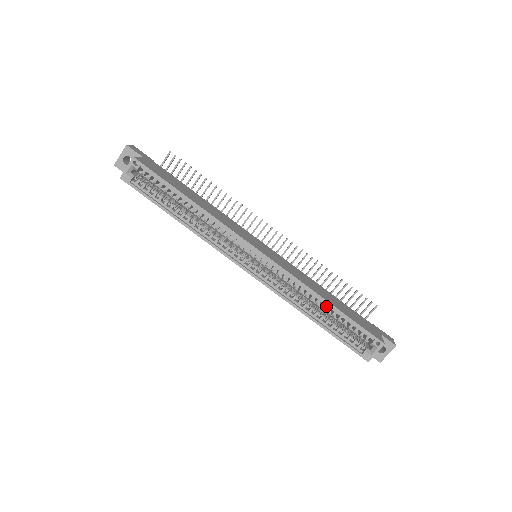
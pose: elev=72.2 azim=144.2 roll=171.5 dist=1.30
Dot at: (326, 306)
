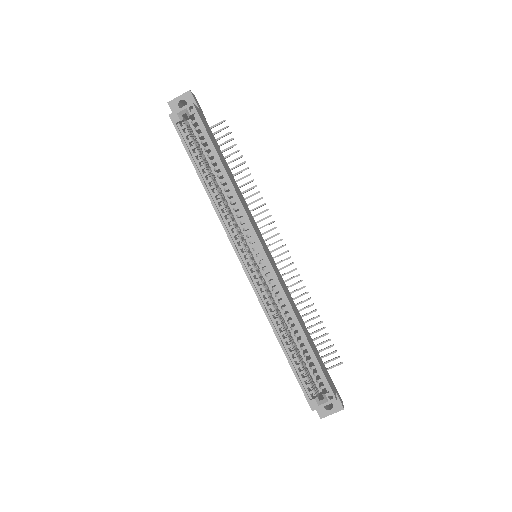
Dot at: (298, 337)
